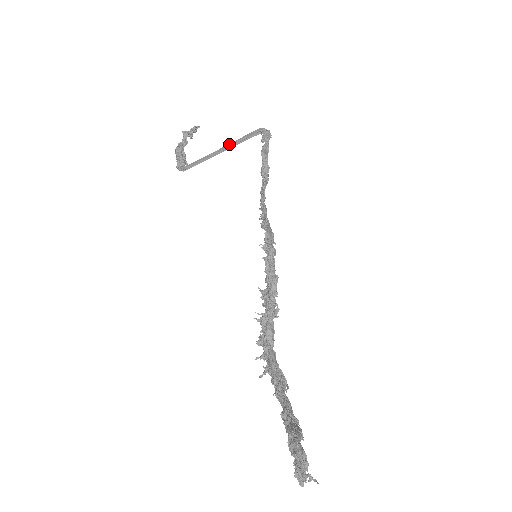
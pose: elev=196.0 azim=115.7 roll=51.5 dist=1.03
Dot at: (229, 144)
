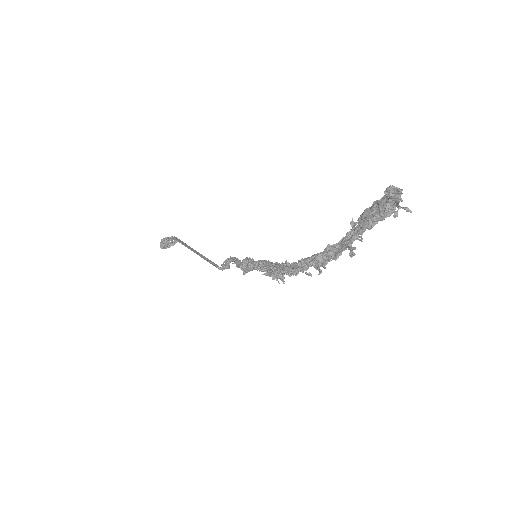
Dot at: (200, 256)
